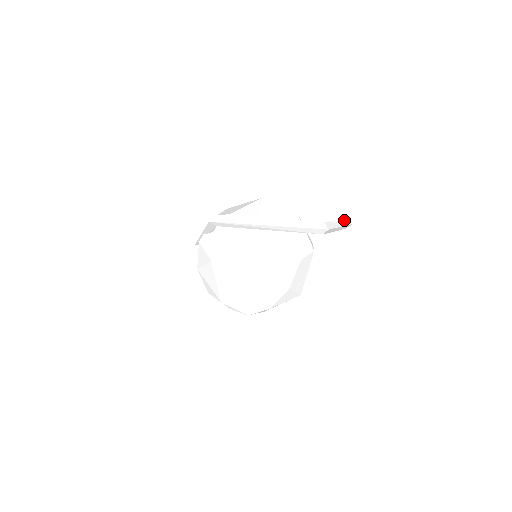
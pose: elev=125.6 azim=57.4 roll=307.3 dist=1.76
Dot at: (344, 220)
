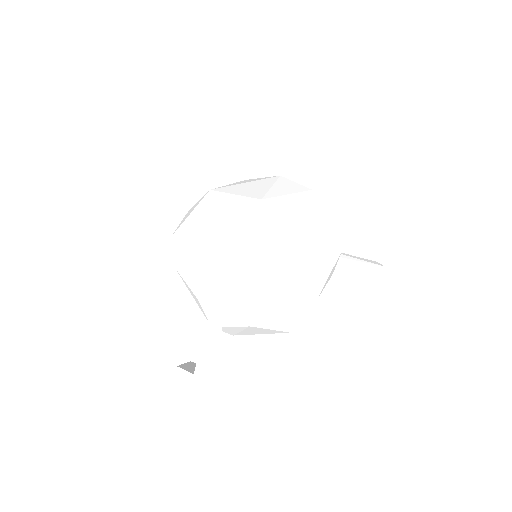
Dot at: occluded
